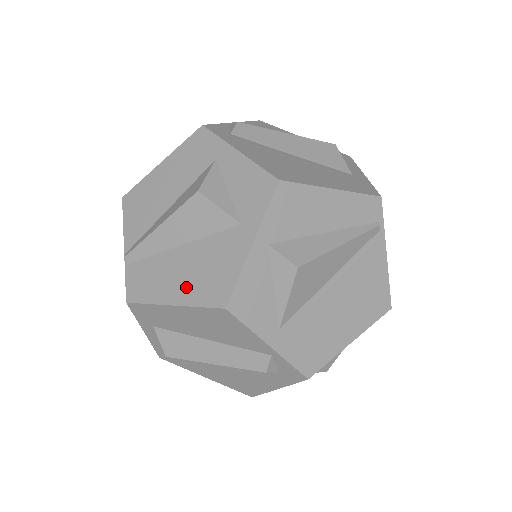
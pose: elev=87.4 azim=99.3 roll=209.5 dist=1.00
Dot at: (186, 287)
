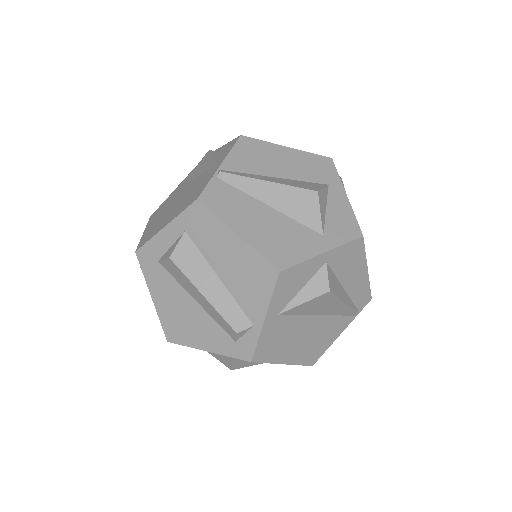
Dot at: (257, 233)
